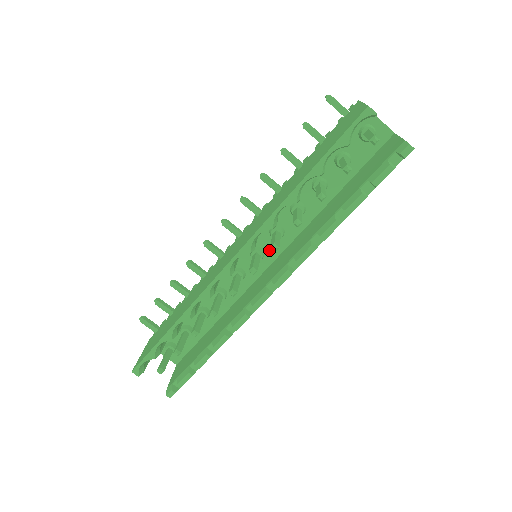
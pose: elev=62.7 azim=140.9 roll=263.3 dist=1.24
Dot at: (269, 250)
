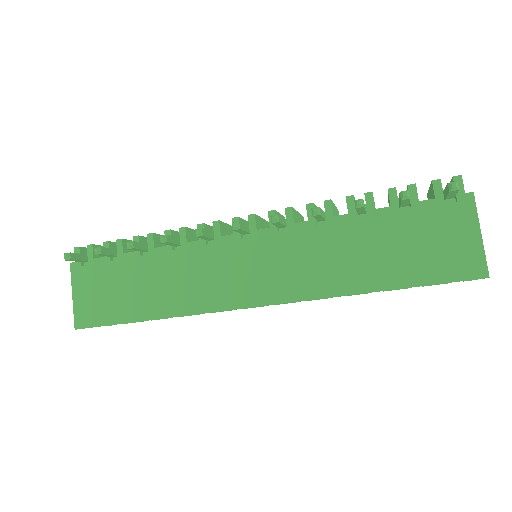
Dot at: occluded
